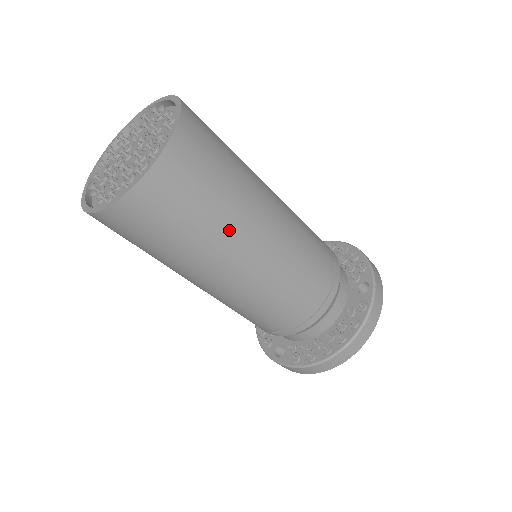
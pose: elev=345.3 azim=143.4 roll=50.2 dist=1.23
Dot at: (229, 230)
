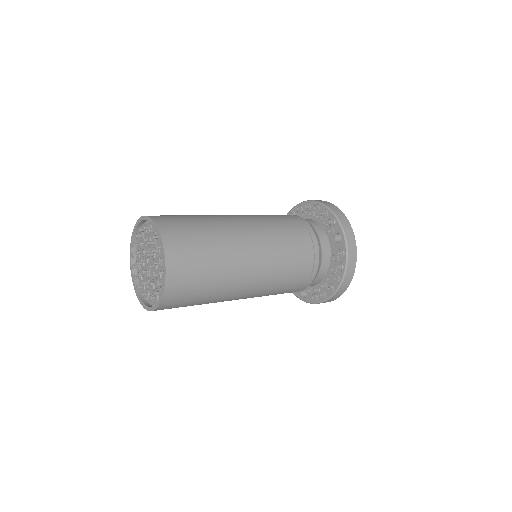
Dot at: (227, 278)
